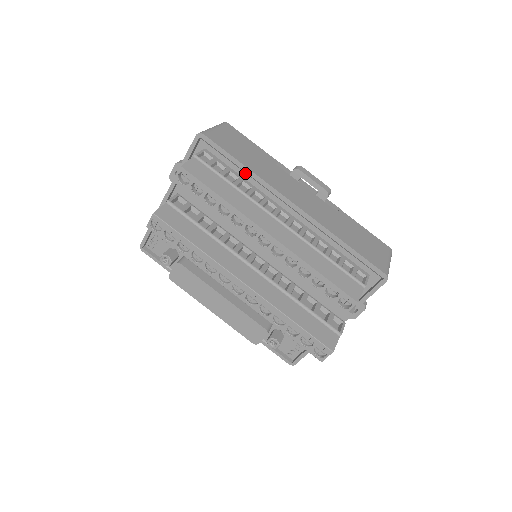
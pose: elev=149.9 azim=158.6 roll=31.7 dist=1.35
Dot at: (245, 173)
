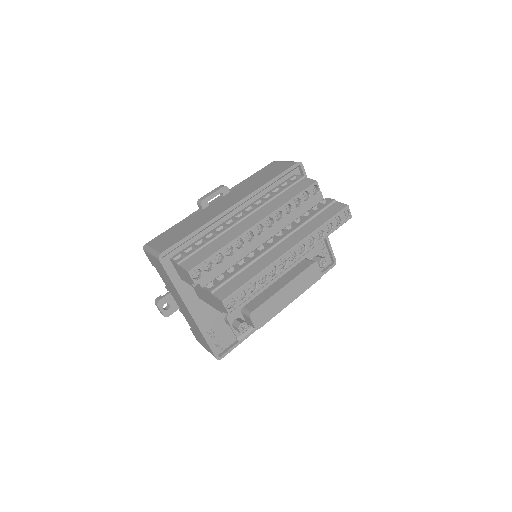
Dot at: (199, 234)
